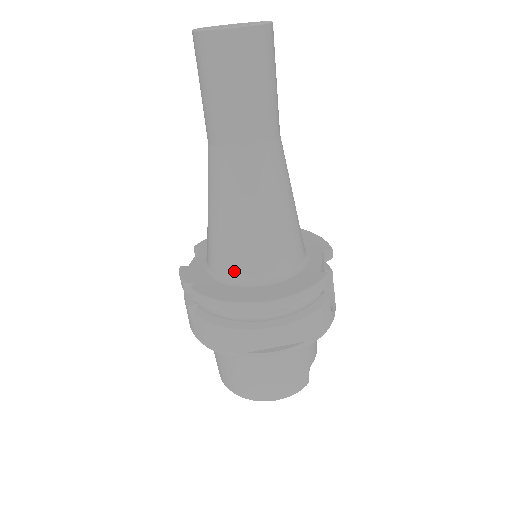
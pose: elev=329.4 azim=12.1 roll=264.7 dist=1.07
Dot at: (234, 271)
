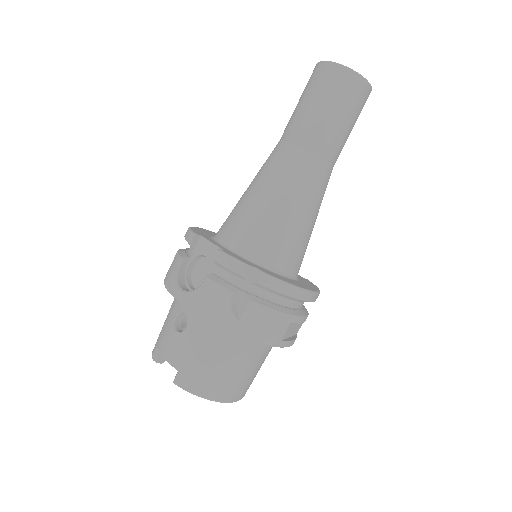
Dot at: (285, 263)
